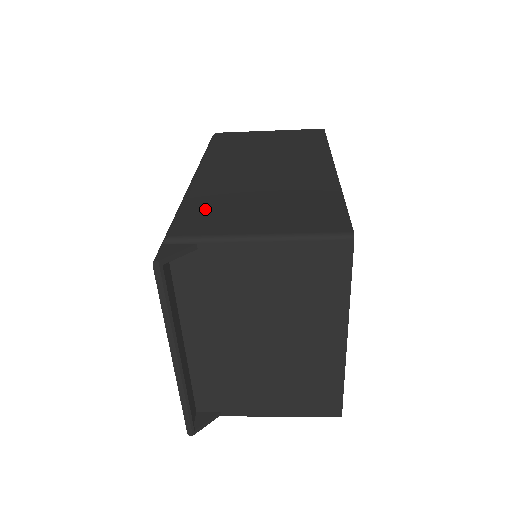
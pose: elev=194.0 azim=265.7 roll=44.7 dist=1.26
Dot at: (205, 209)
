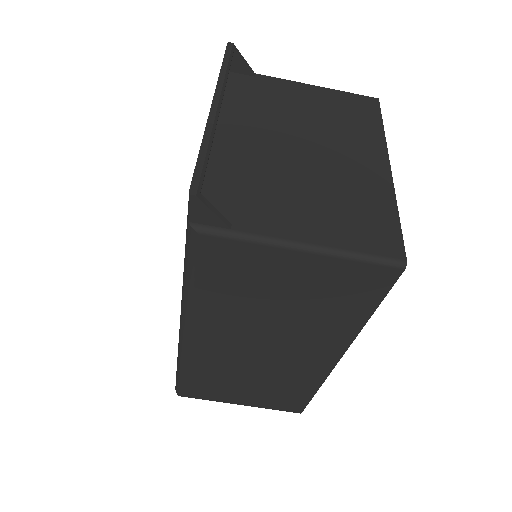
Dot at: occluded
